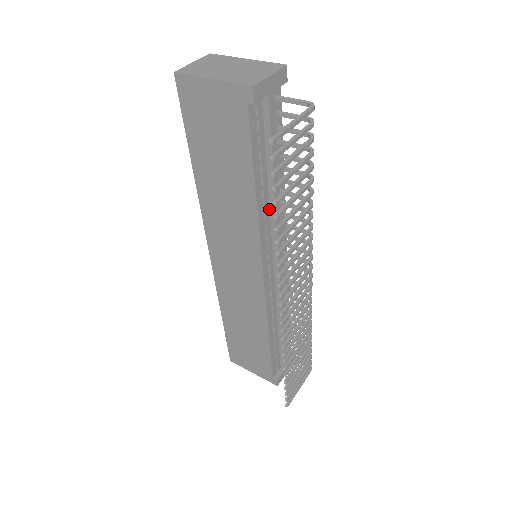
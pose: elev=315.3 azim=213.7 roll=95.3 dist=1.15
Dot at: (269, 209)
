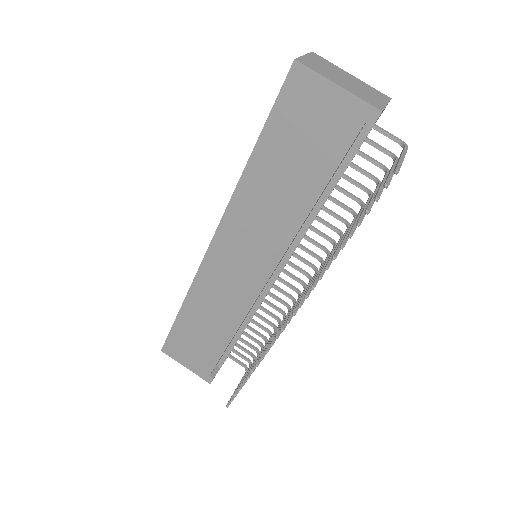
Dot at: (306, 219)
